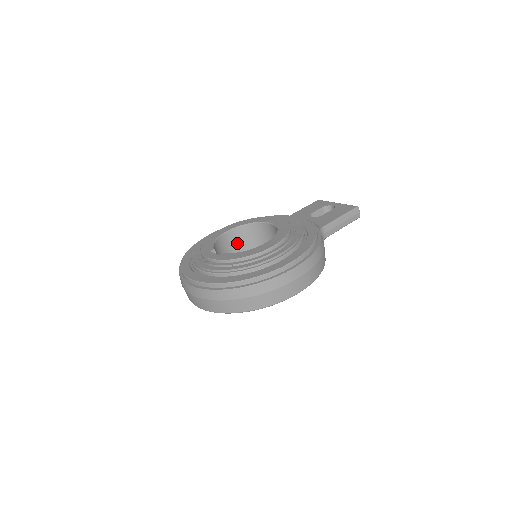
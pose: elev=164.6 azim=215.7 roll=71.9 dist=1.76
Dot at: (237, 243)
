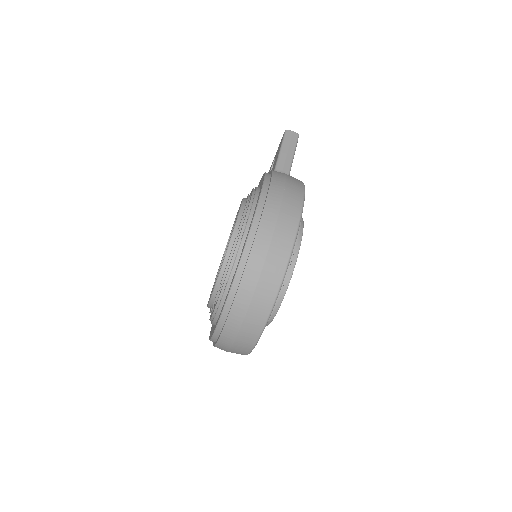
Dot at: occluded
